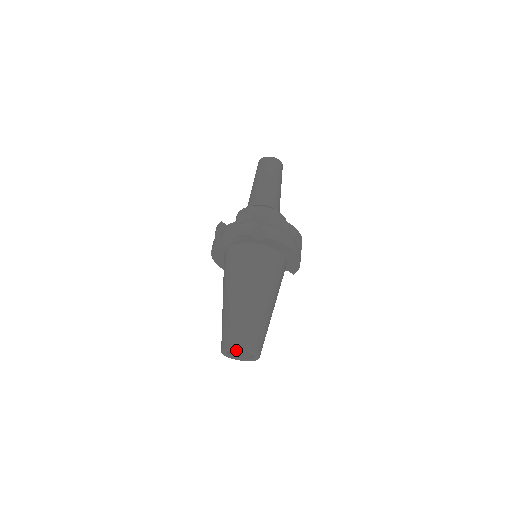
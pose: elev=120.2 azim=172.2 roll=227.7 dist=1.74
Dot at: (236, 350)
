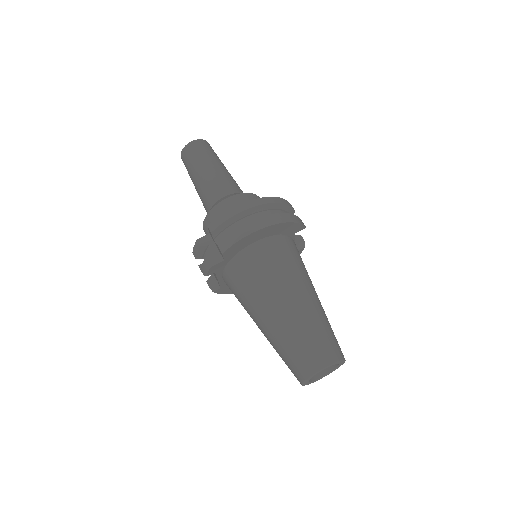
Dot at: occluded
